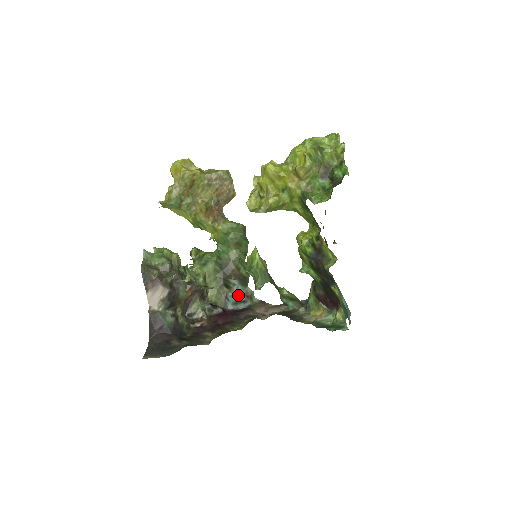
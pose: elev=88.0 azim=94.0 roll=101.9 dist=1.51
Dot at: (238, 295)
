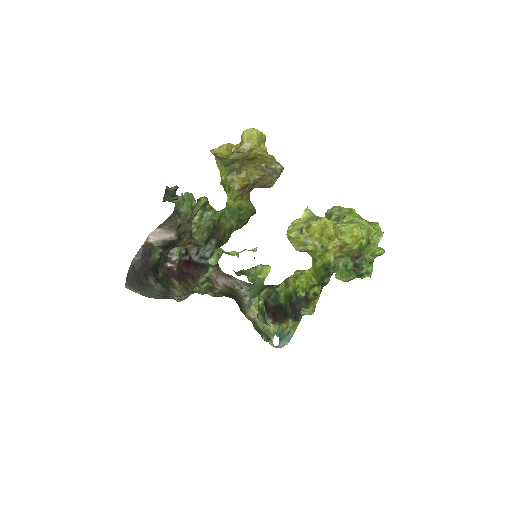
Dot at: (207, 251)
